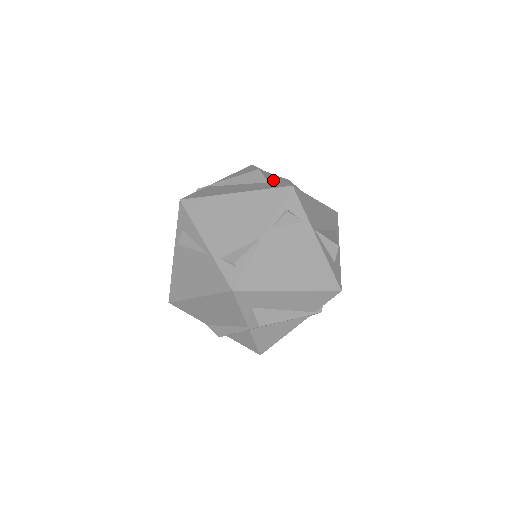
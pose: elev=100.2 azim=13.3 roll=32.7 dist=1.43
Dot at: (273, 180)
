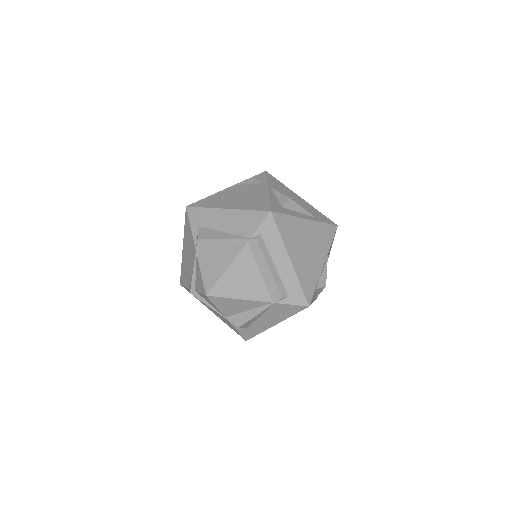
Dot at: occluded
